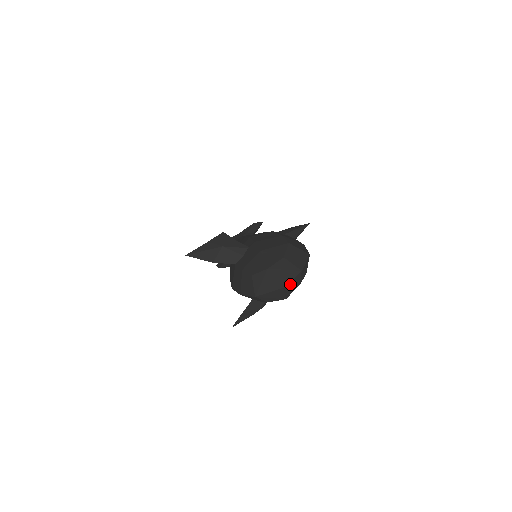
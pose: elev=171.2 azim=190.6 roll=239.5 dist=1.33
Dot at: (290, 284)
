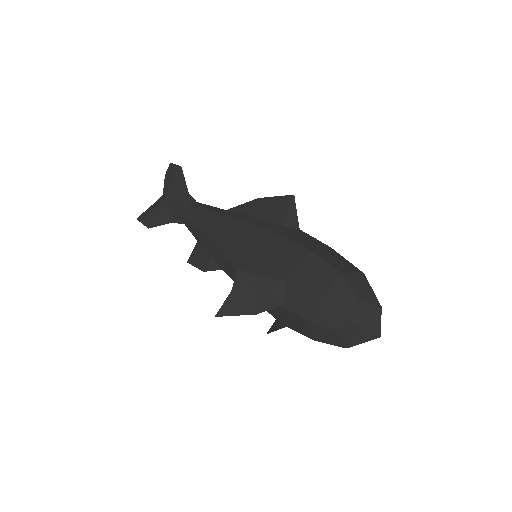
Dot at: (377, 325)
